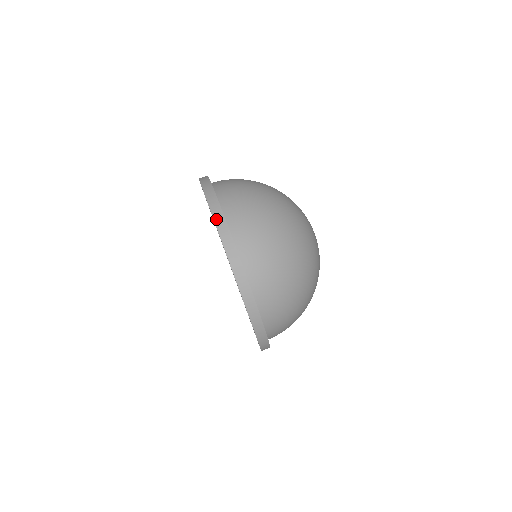
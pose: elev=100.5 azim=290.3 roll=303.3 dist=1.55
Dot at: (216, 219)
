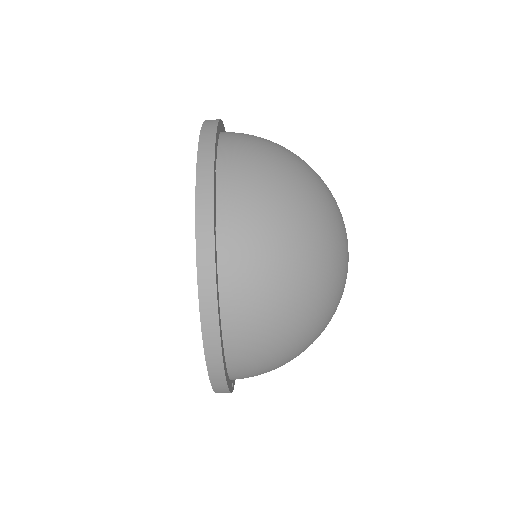
Dot at: (201, 154)
